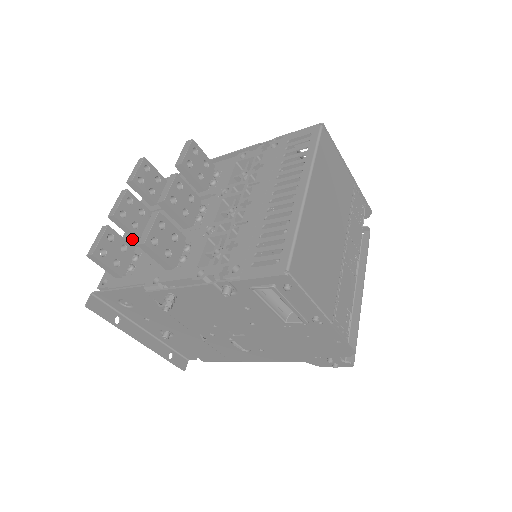
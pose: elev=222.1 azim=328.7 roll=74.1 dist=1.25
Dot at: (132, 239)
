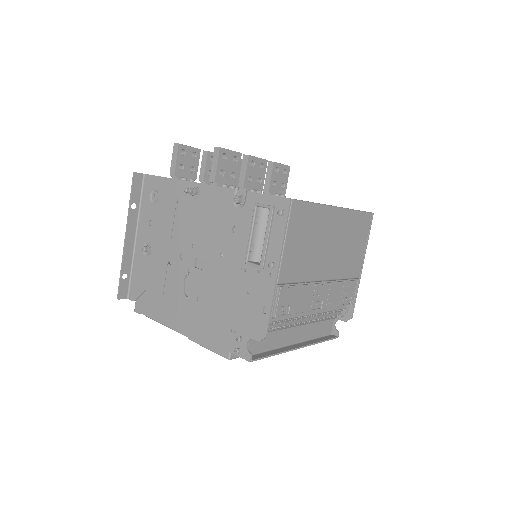
Dot at: occluded
